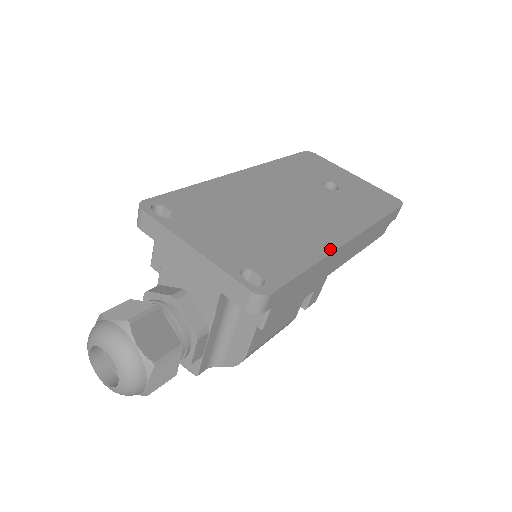
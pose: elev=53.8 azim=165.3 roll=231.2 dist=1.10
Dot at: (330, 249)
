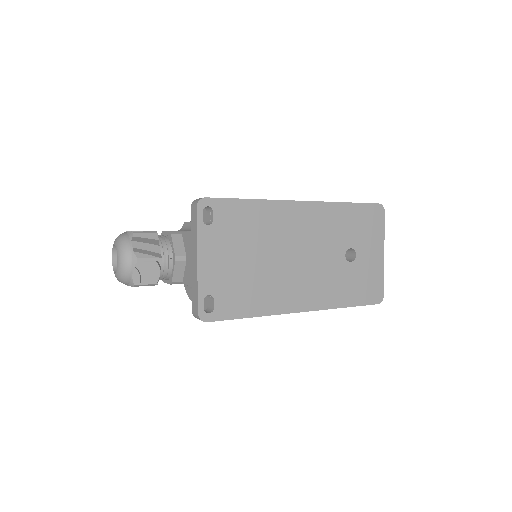
Dot at: (278, 312)
